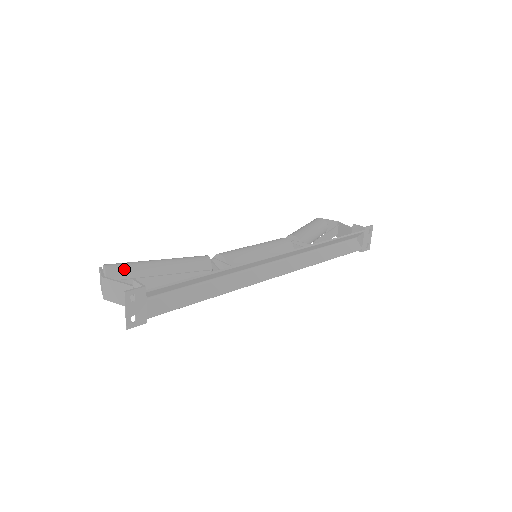
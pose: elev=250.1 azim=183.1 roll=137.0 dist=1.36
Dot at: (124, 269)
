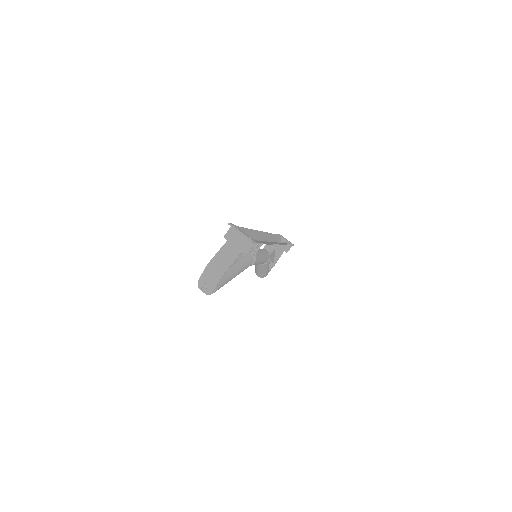
Dot at: occluded
